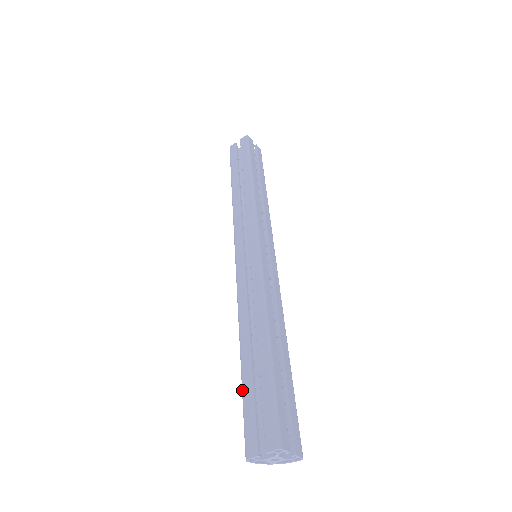
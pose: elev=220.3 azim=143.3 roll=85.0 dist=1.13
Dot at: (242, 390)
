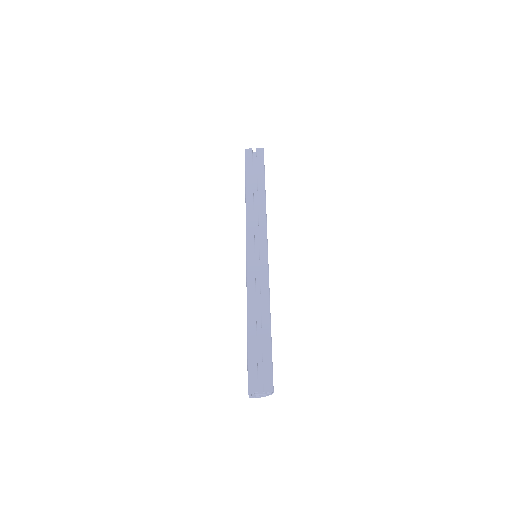
Dot at: occluded
